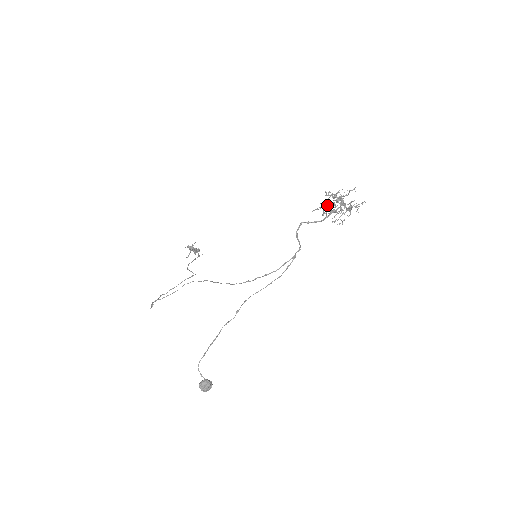
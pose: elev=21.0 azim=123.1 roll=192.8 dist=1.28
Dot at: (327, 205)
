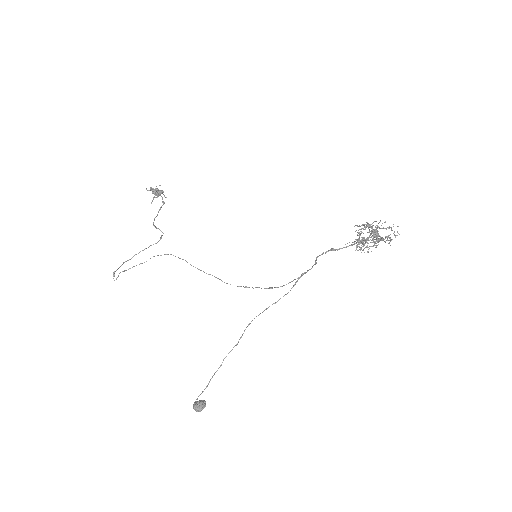
Dot at: (362, 241)
